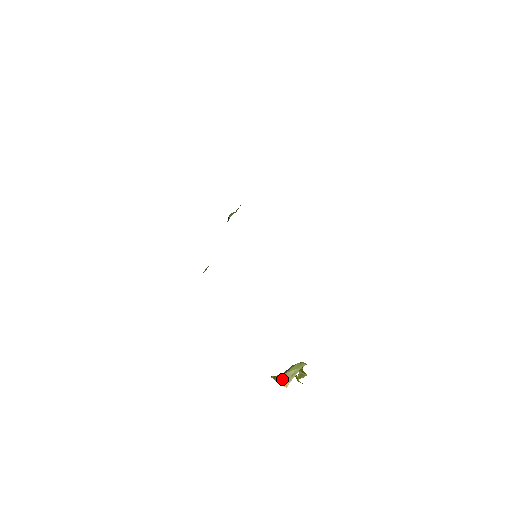
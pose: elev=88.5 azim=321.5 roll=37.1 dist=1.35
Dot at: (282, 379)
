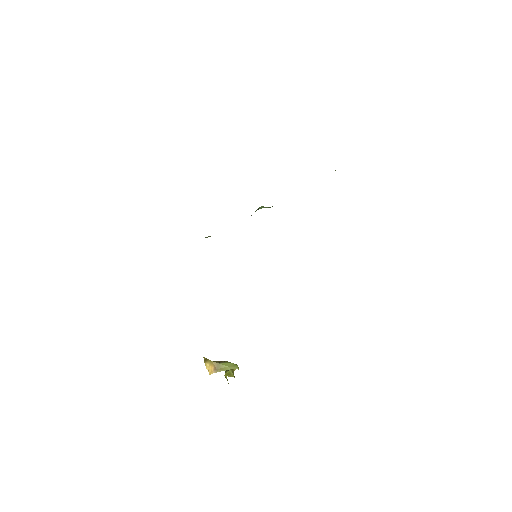
Dot at: (211, 365)
